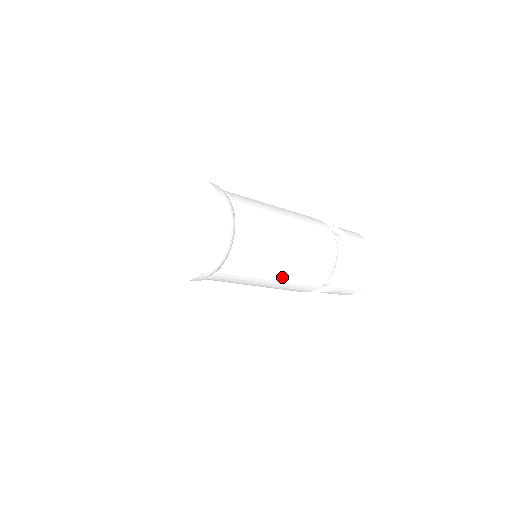
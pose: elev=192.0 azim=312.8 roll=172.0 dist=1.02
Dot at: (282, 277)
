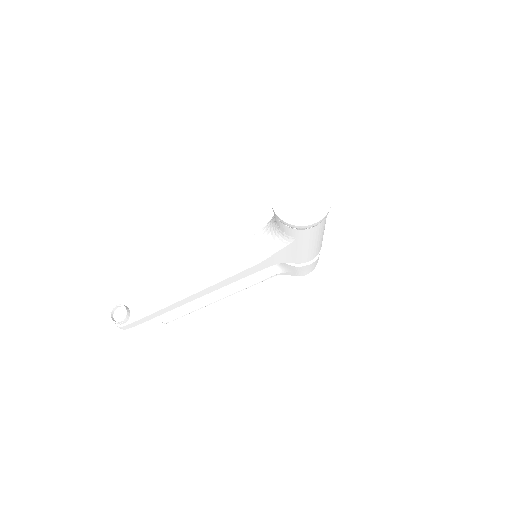
Dot at: (321, 237)
